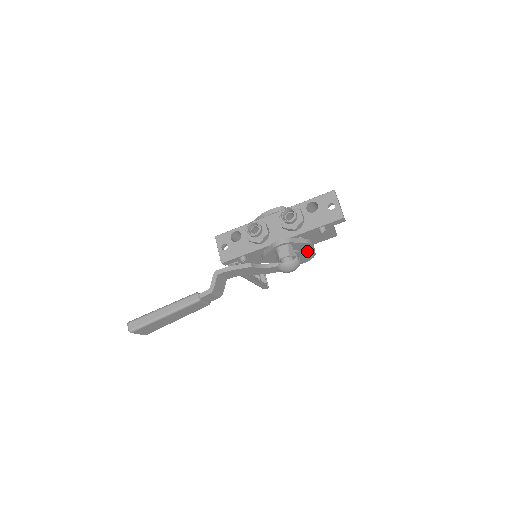
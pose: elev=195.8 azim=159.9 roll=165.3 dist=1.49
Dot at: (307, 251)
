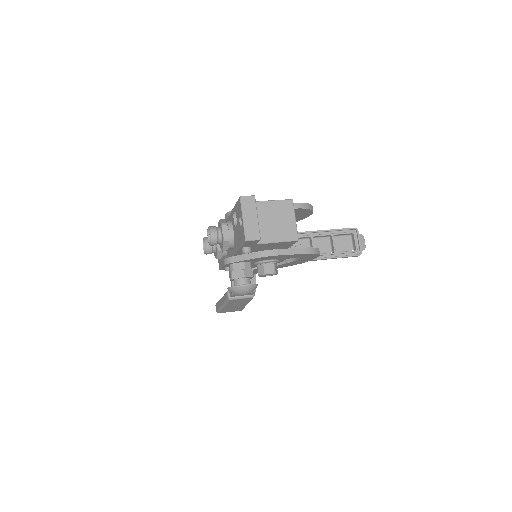
Dot at: (285, 256)
